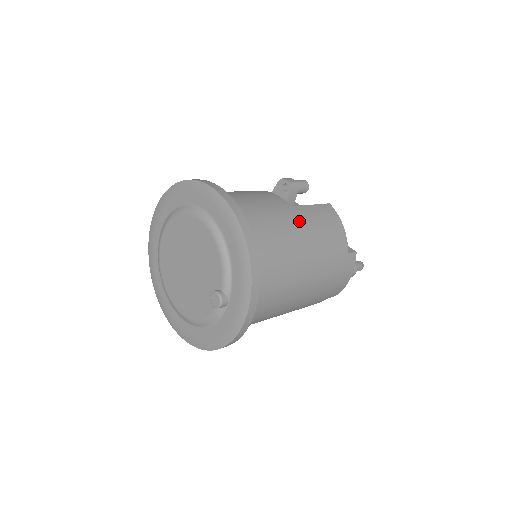
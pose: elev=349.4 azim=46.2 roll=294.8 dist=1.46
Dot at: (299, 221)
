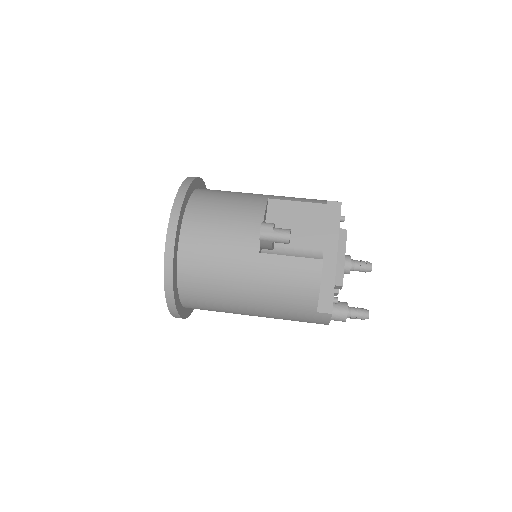
Dot at: (254, 271)
